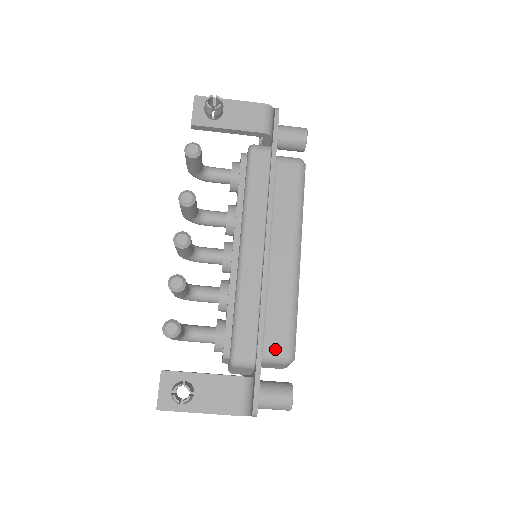
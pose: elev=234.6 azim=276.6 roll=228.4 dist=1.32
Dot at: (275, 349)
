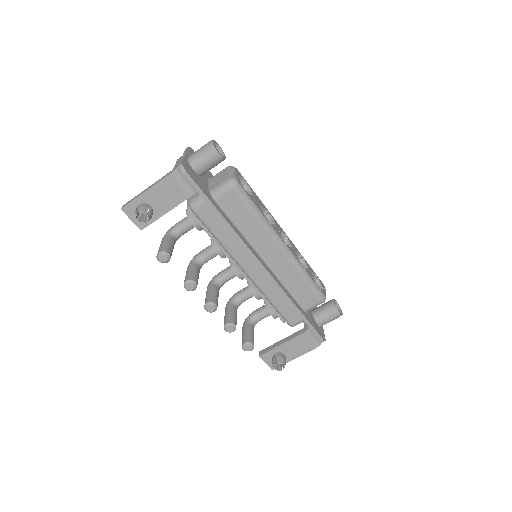
Dot at: (311, 304)
